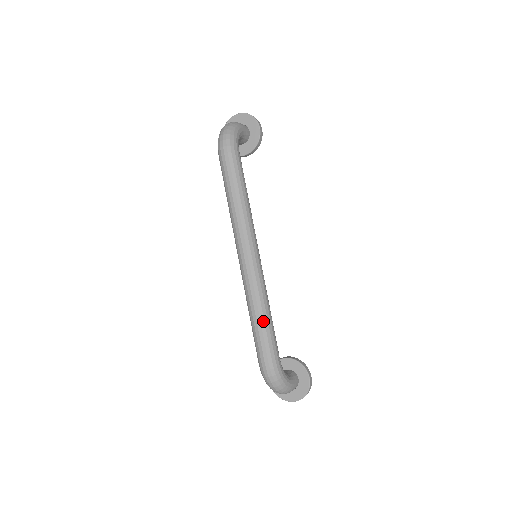
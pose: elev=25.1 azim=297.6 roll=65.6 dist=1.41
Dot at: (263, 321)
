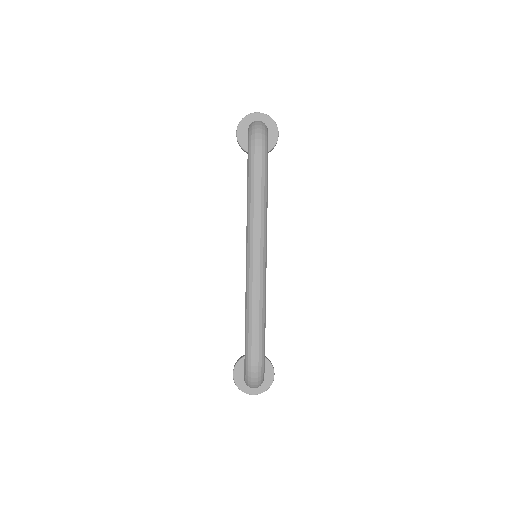
Dot at: (261, 320)
